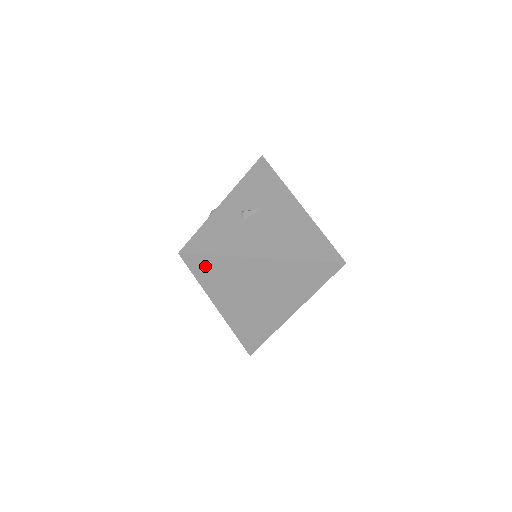
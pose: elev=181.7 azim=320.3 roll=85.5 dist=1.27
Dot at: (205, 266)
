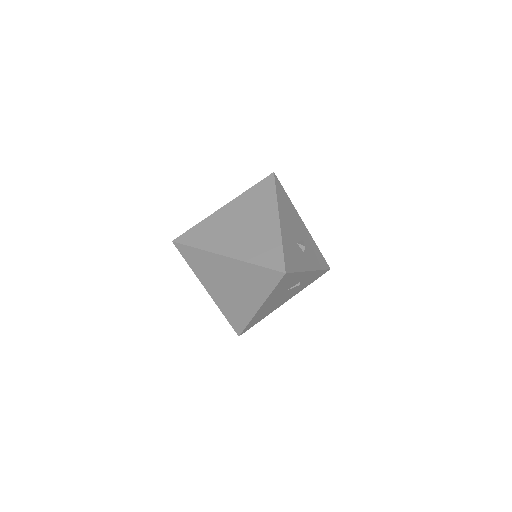
Dot at: (193, 236)
